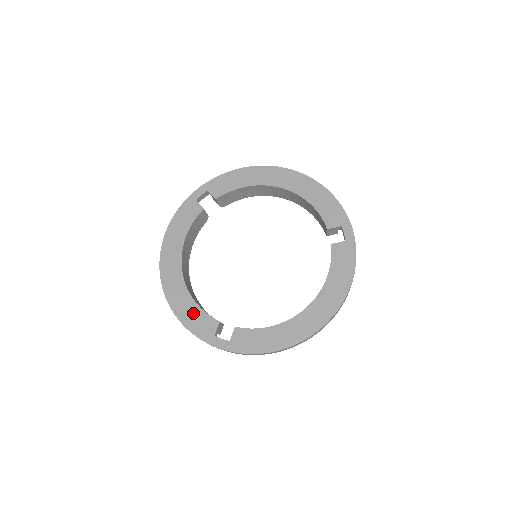
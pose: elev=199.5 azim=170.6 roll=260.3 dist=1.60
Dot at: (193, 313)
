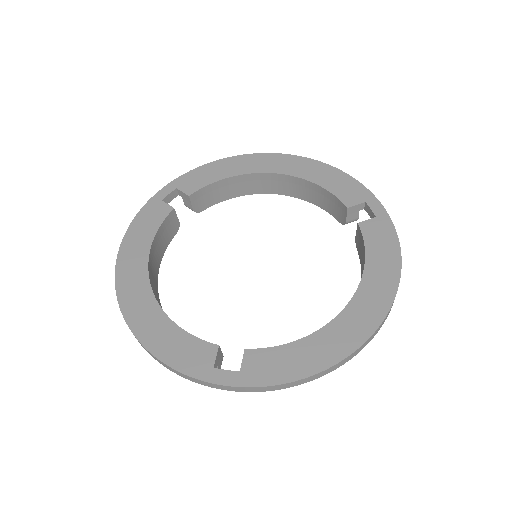
Dot at: (174, 340)
